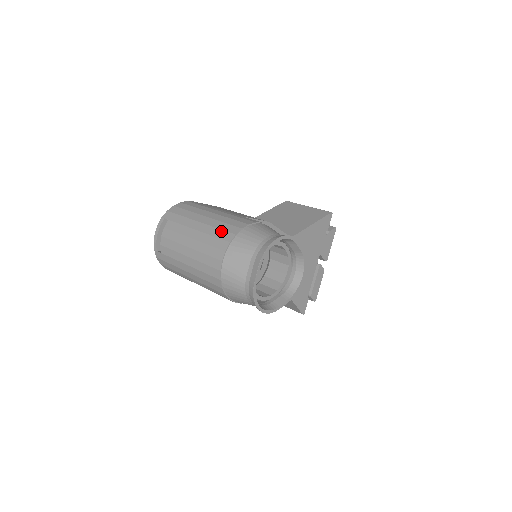
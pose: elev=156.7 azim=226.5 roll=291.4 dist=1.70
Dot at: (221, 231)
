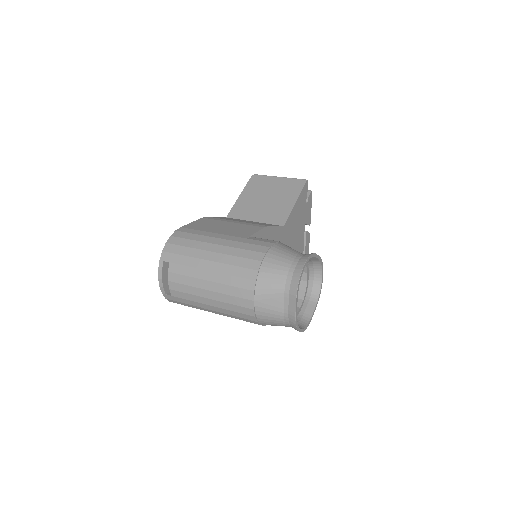
Dot at: (240, 269)
